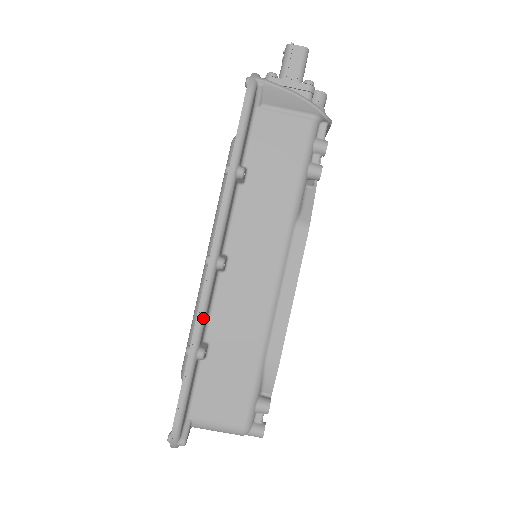
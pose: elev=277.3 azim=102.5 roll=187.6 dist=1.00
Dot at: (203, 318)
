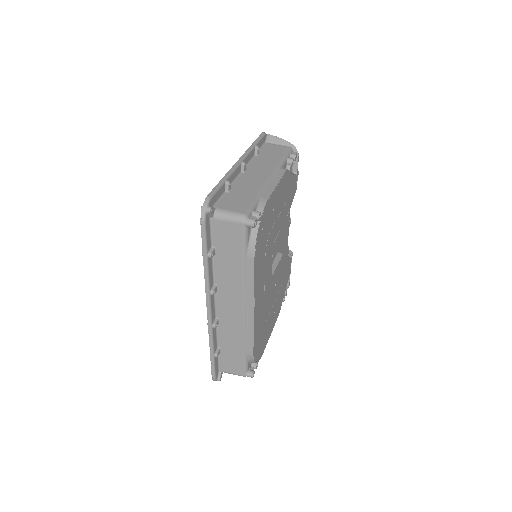
Dot at: (232, 172)
